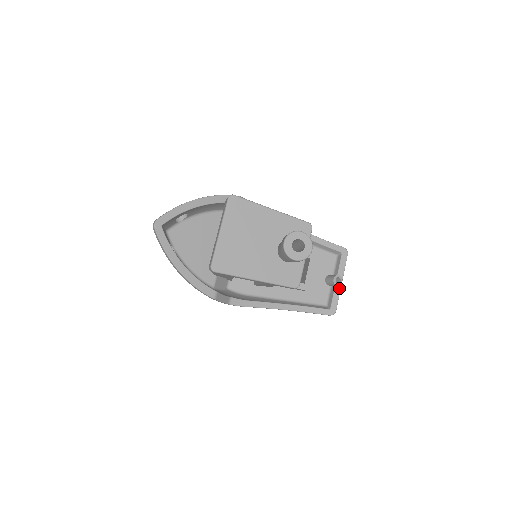
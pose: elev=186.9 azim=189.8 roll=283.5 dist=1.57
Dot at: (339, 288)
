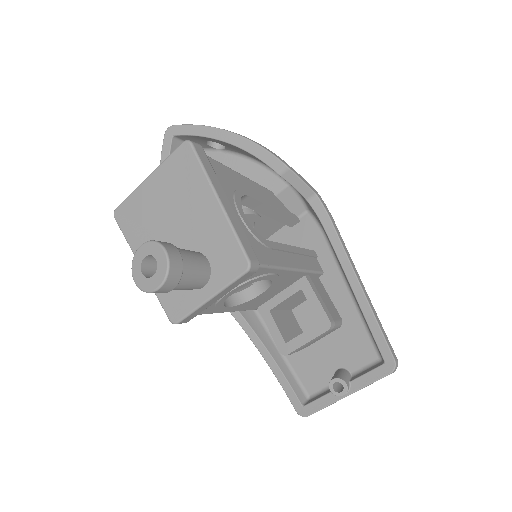
Dot at: (336, 398)
